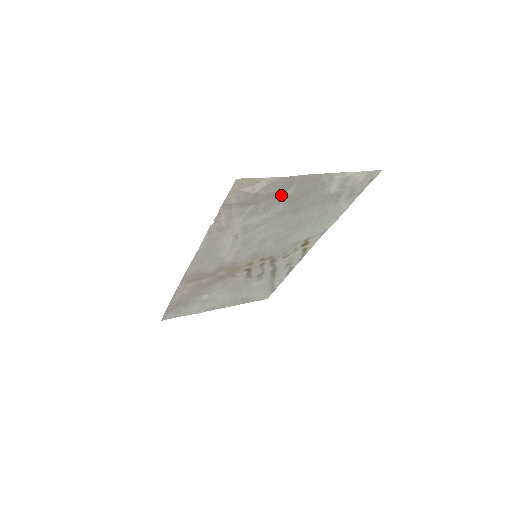
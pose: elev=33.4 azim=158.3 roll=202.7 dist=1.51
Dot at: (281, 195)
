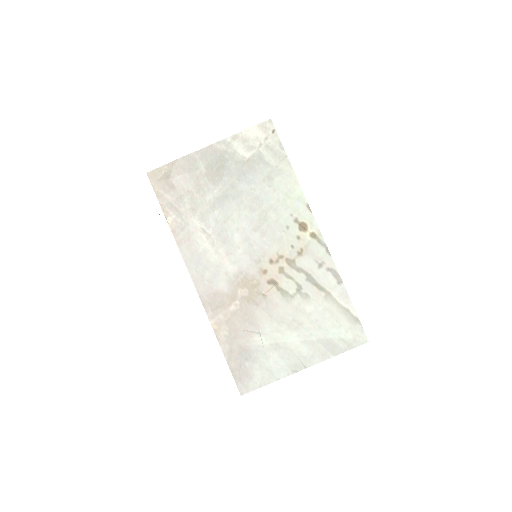
Dot at: (200, 176)
